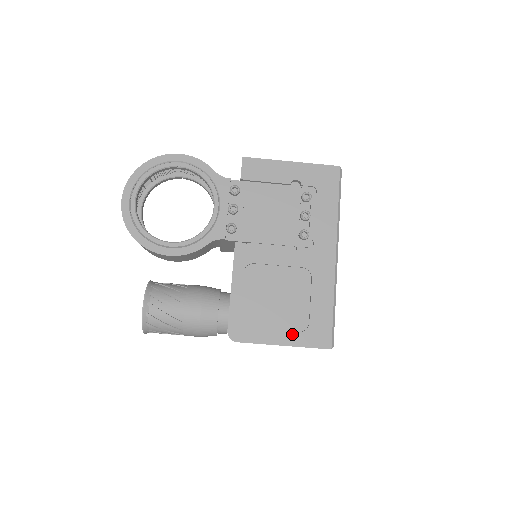
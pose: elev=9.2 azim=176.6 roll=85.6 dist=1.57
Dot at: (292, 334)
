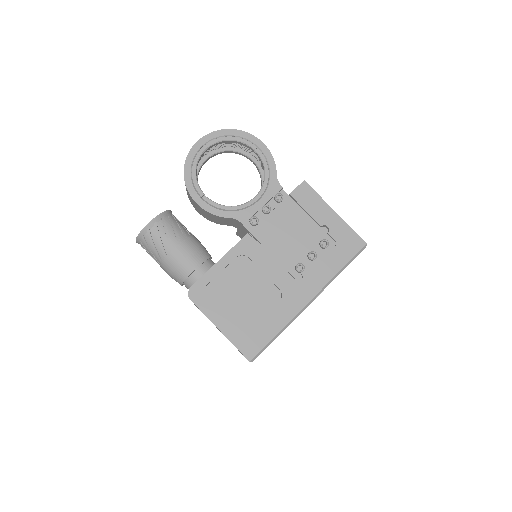
Dot at: (232, 327)
